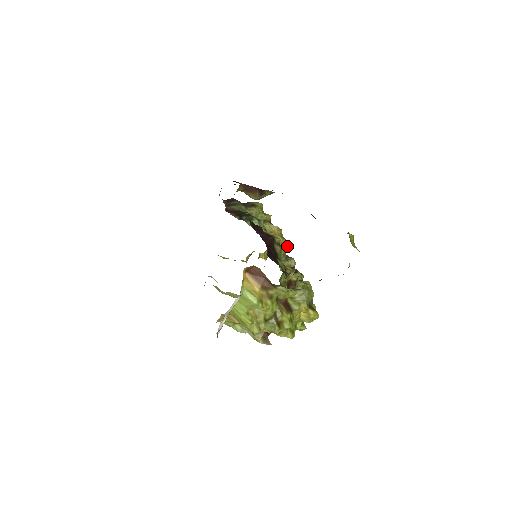
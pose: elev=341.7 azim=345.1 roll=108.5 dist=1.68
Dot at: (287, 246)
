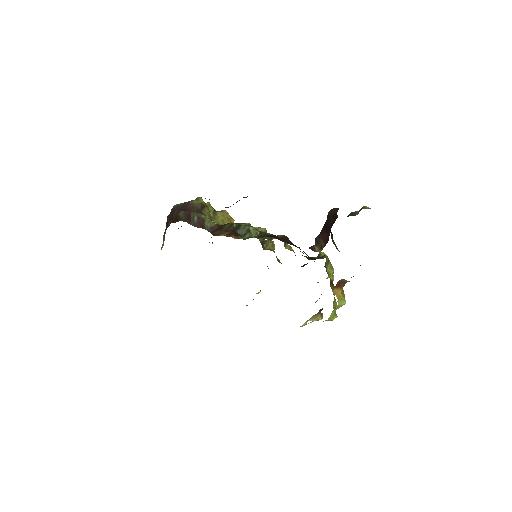
Dot at: occluded
